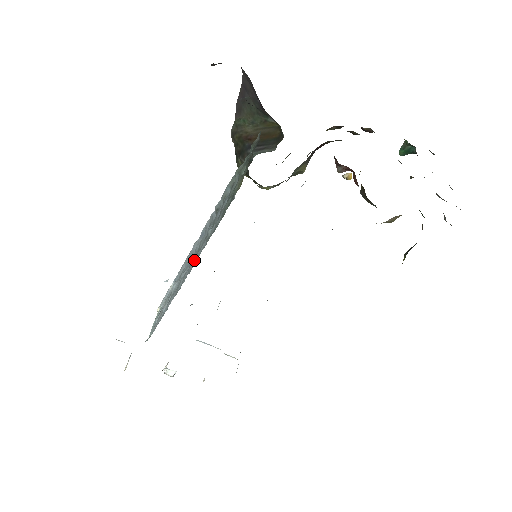
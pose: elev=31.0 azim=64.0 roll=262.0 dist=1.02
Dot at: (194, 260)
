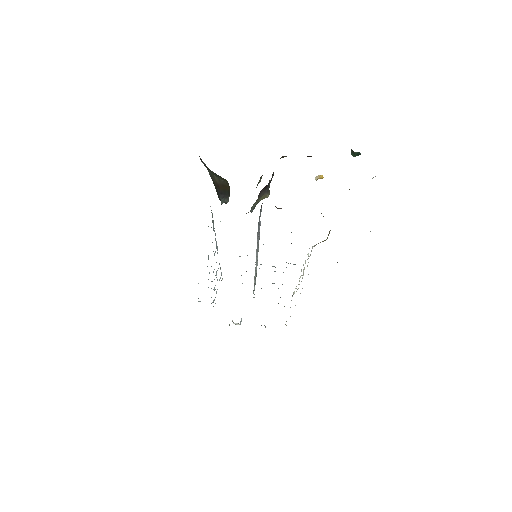
Dot at: occluded
